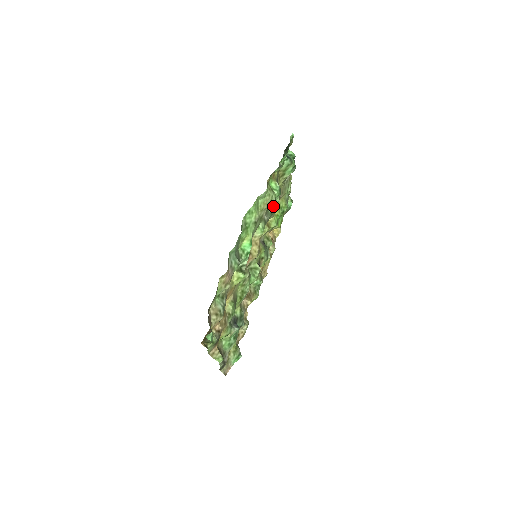
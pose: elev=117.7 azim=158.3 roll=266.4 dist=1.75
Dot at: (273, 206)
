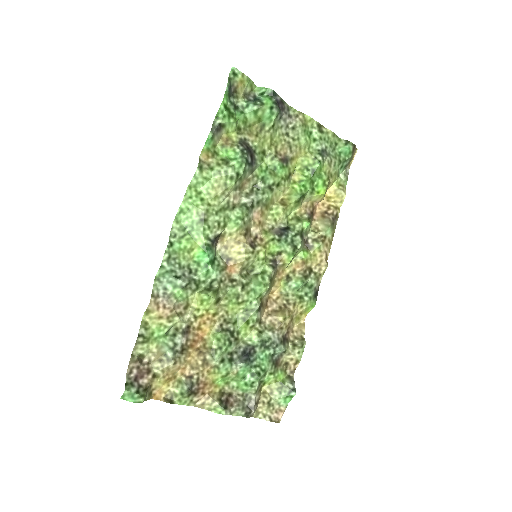
Dot at: (269, 176)
